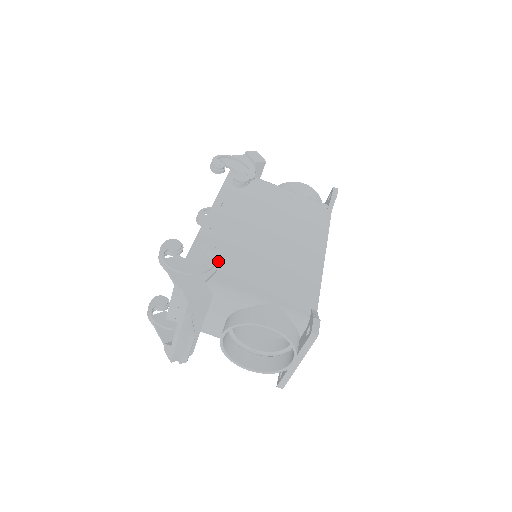
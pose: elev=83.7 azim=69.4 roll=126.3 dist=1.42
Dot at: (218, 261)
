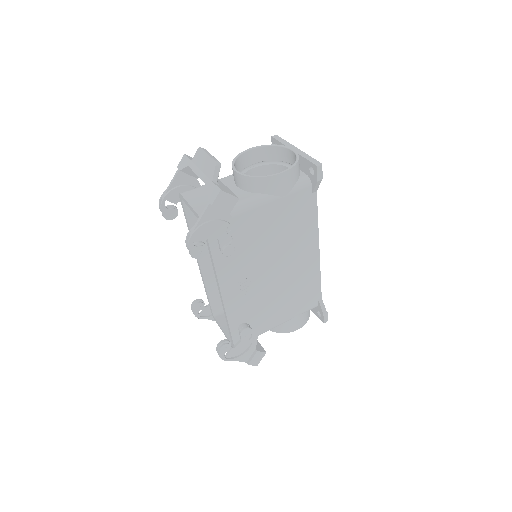
Dot at: occluded
